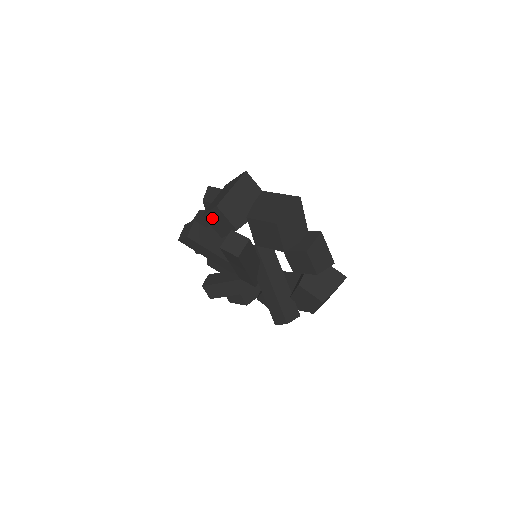
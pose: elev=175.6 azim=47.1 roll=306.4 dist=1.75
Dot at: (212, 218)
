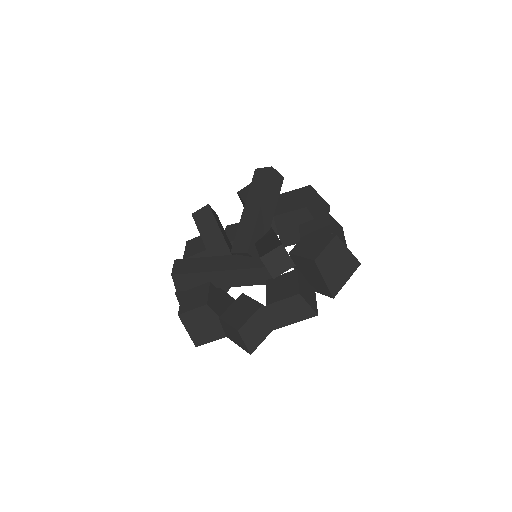
Dot at: (247, 189)
